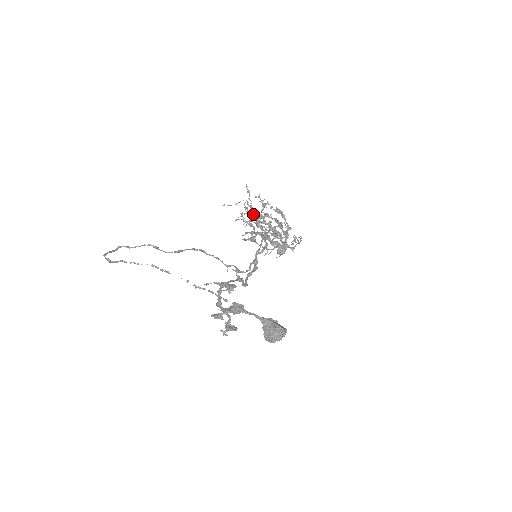
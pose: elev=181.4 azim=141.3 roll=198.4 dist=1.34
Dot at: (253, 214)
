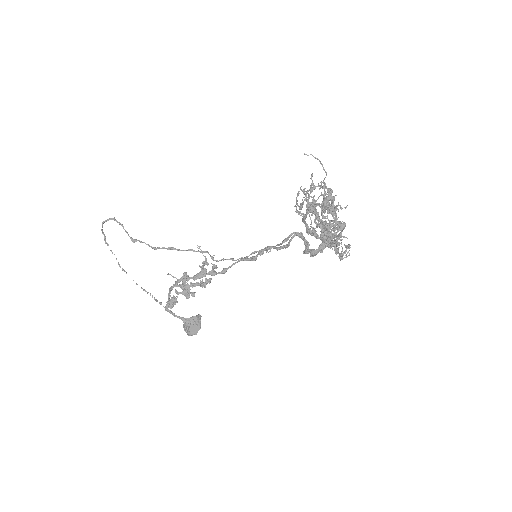
Dot at: (307, 206)
